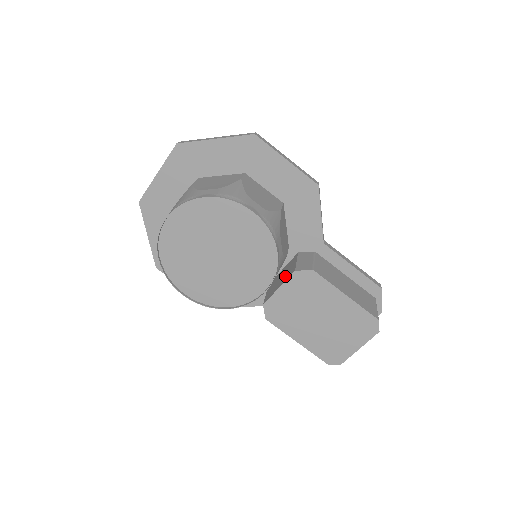
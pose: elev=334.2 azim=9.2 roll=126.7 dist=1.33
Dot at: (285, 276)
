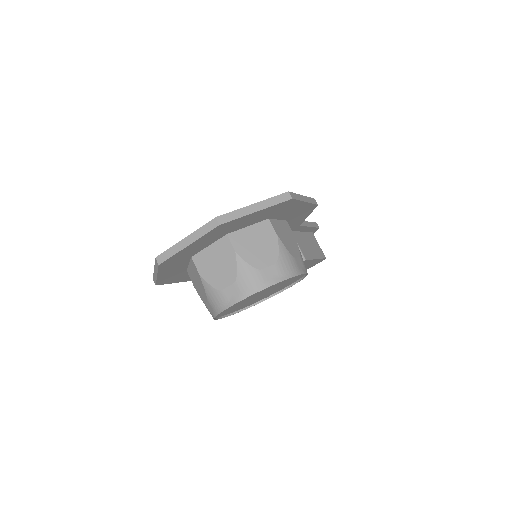
Dot at: occluded
